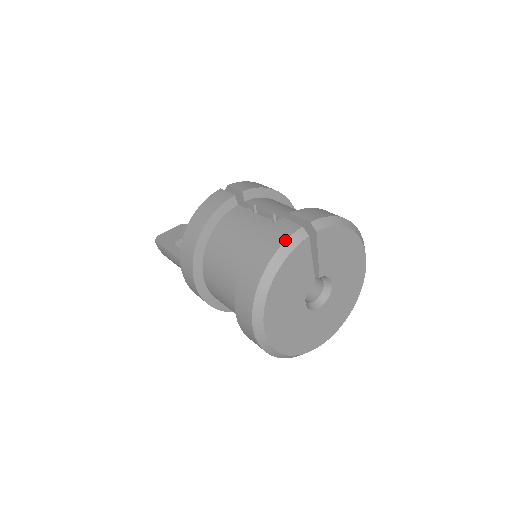
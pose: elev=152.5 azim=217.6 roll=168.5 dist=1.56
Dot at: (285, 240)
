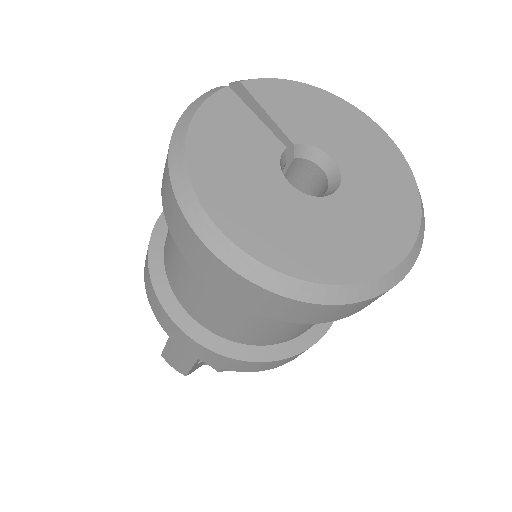
Dot at: (193, 102)
